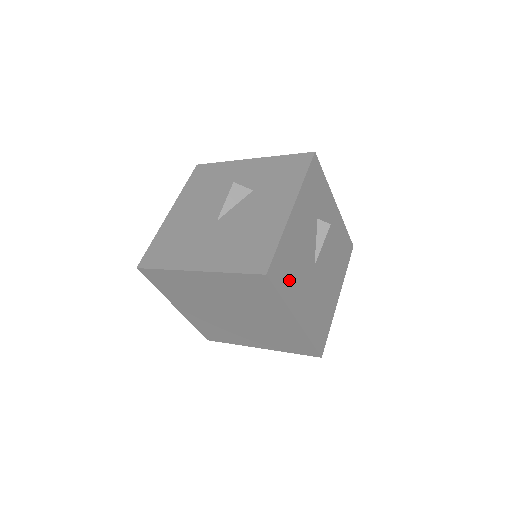
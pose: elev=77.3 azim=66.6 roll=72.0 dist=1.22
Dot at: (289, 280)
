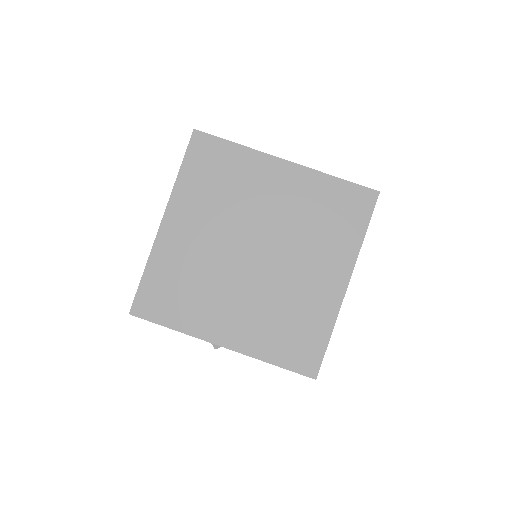
Dot at: occluded
